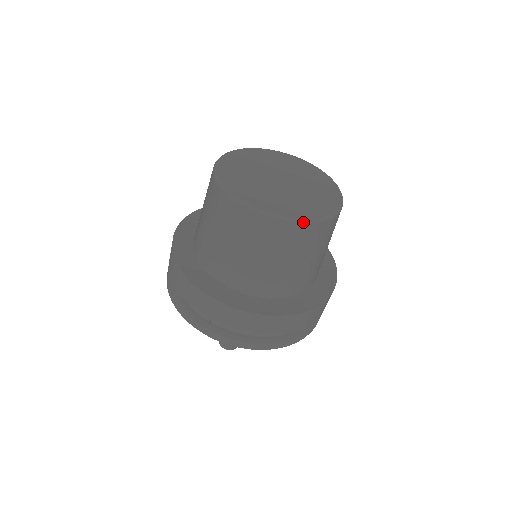
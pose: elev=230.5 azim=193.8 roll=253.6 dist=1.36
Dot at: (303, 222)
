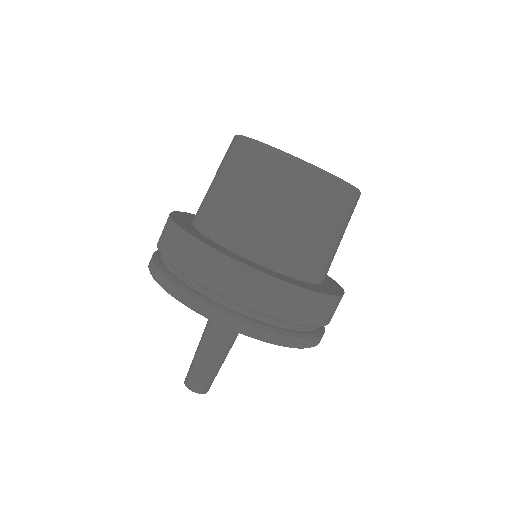
Dot at: (318, 169)
